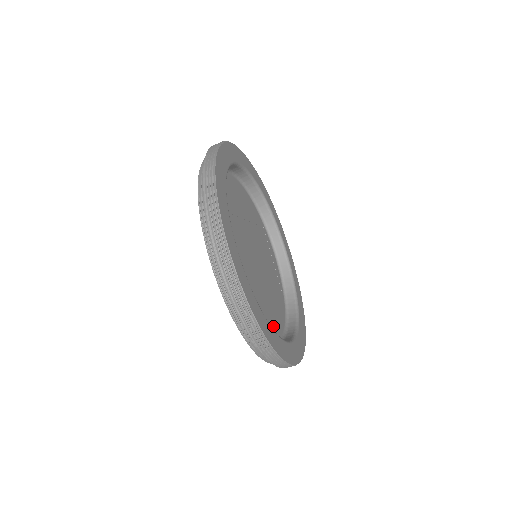
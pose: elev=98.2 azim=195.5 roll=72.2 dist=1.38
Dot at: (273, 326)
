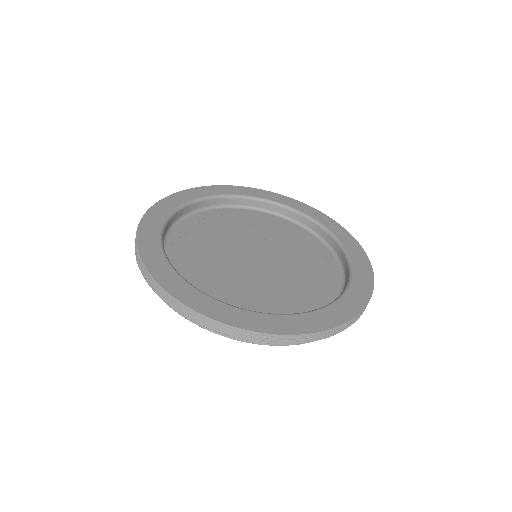
Dot at: (218, 296)
